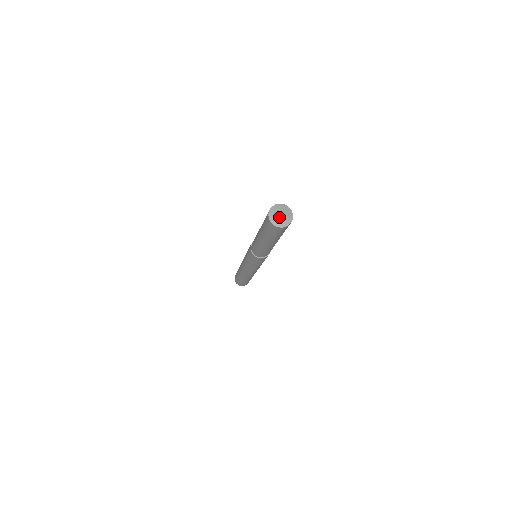
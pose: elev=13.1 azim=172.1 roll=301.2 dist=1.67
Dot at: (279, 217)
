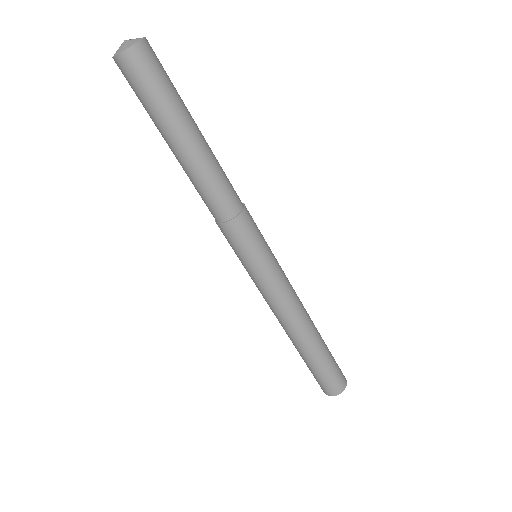
Dot at: (121, 45)
